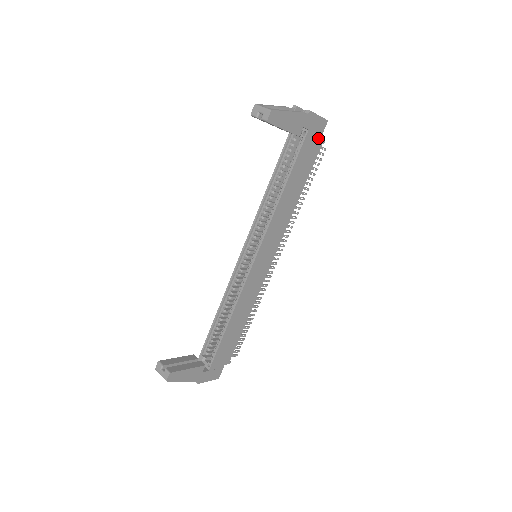
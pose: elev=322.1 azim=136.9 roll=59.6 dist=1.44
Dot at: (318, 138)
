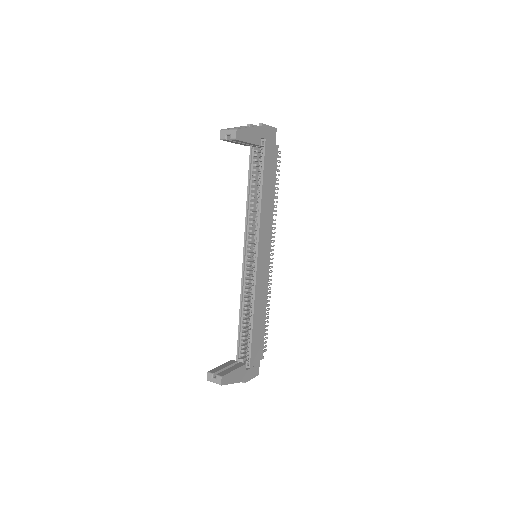
Dot at: (274, 144)
